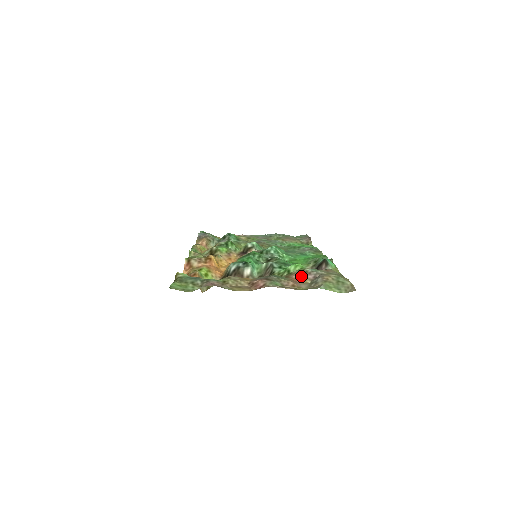
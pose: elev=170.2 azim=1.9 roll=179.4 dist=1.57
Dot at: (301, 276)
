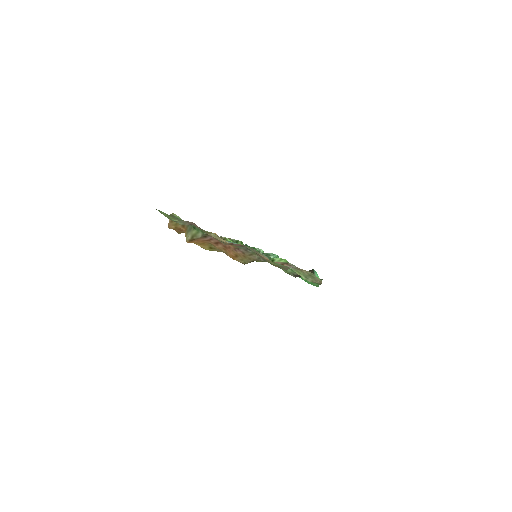
Dot at: occluded
